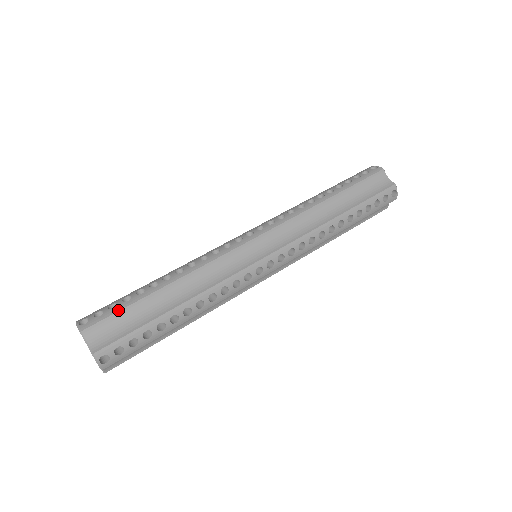
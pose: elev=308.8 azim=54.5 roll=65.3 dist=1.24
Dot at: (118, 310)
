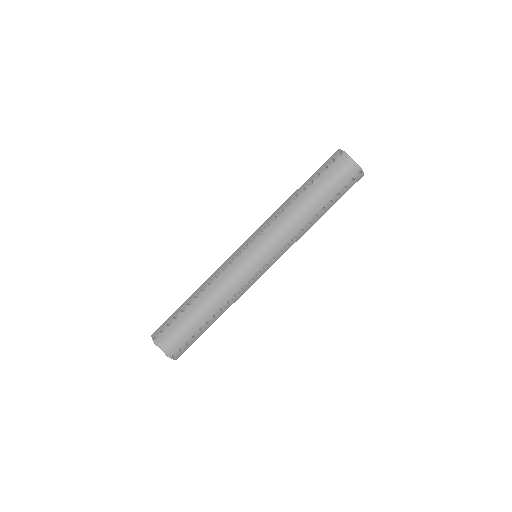
Dot at: (173, 326)
